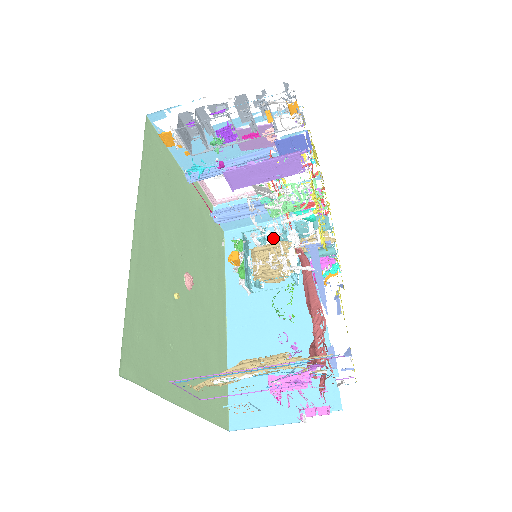
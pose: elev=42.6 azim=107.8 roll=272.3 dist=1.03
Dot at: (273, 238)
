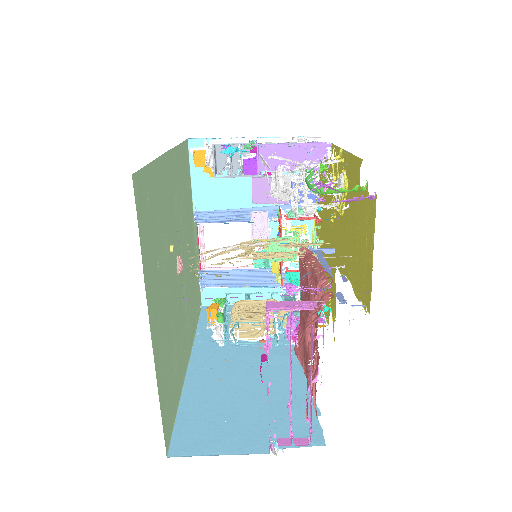
Dot at: occluded
